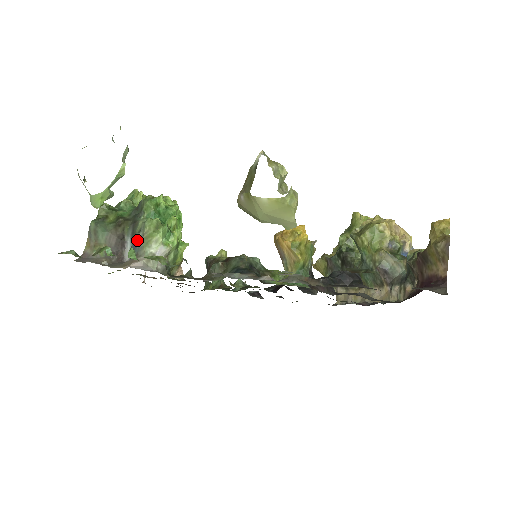
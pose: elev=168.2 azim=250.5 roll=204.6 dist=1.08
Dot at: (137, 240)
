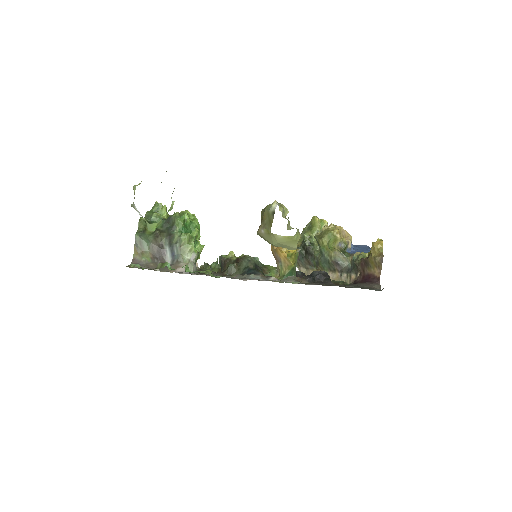
Dot at: (175, 249)
